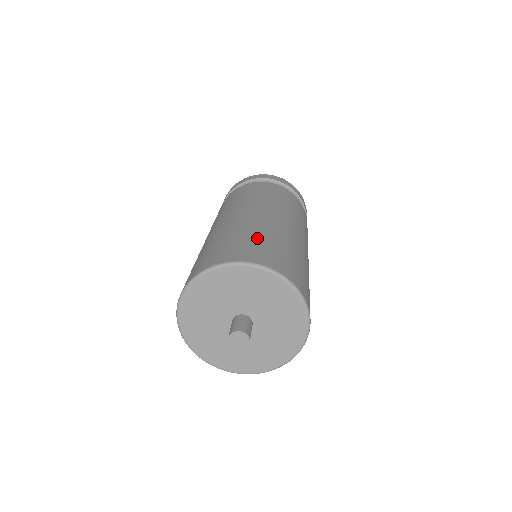
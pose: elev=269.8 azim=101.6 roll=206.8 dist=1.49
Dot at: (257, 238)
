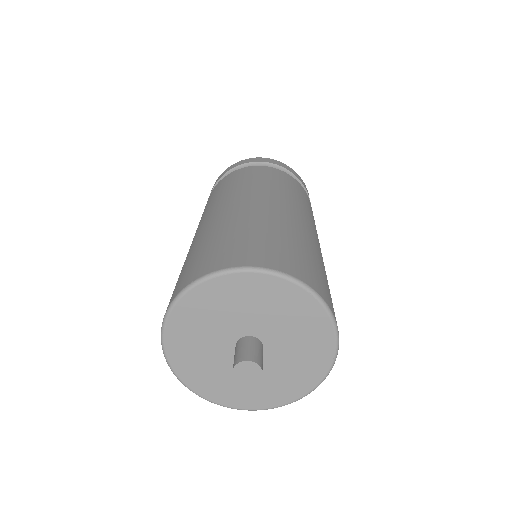
Dot at: (250, 233)
